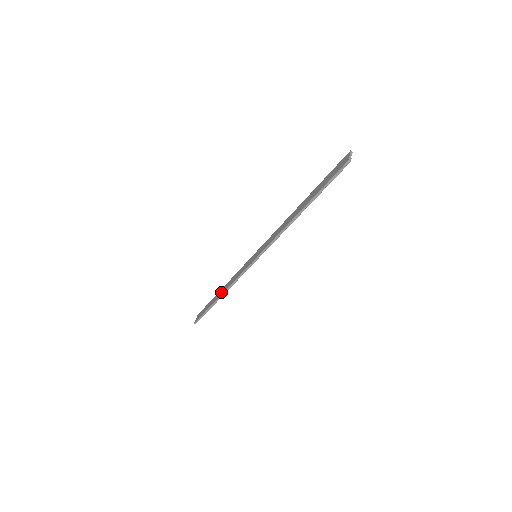
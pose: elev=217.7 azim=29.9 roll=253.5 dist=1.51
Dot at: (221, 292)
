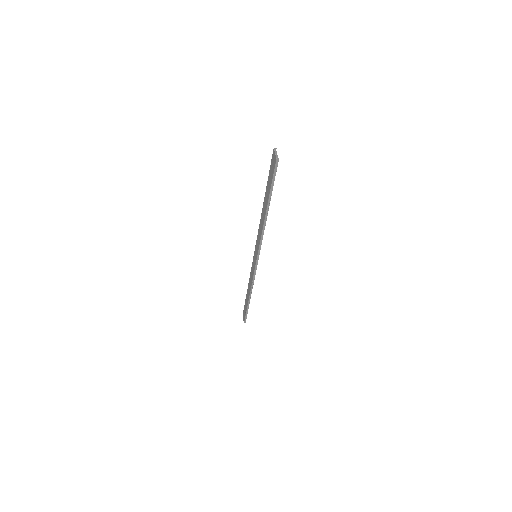
Dot at: (248, 293)
